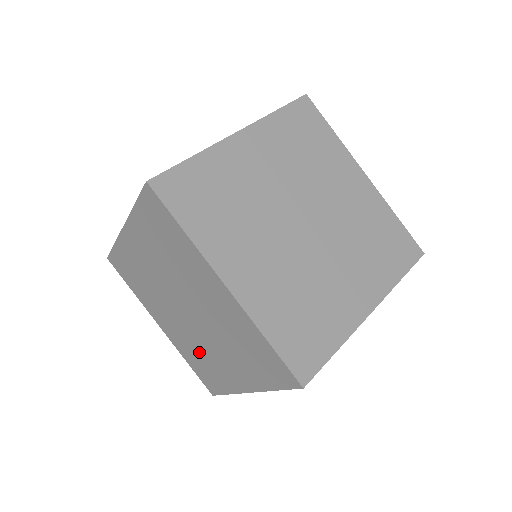
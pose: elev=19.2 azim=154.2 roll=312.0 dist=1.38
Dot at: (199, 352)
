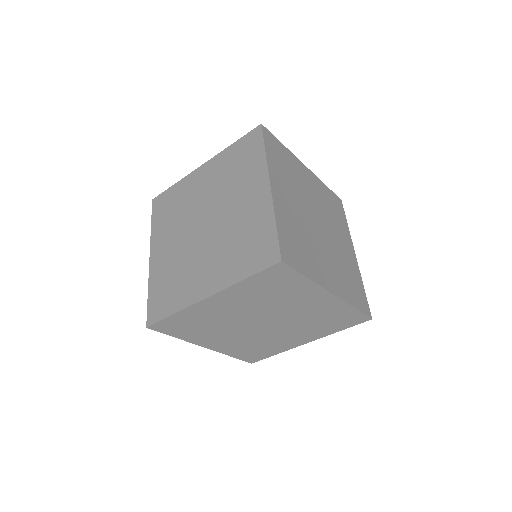
Dot at: (258, 343)
